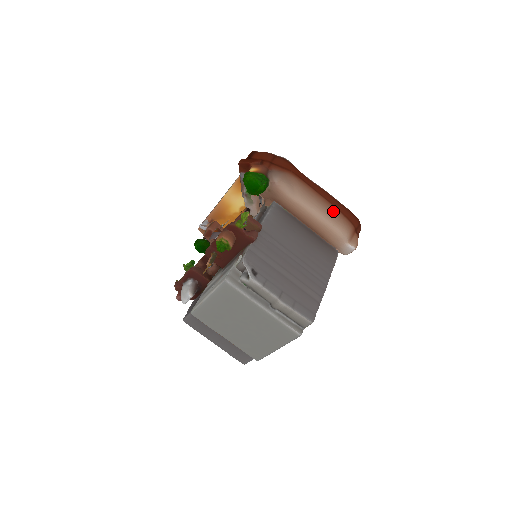
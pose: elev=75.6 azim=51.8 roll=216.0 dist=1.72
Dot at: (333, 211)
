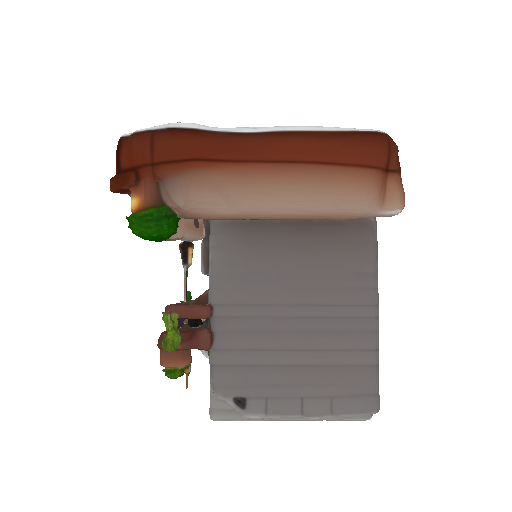
Dot at: (318, 179)
